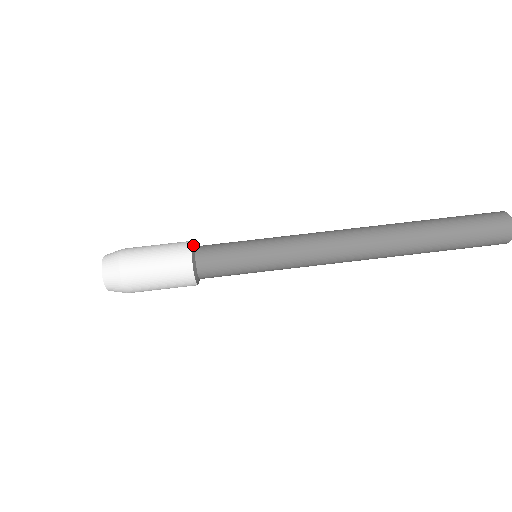
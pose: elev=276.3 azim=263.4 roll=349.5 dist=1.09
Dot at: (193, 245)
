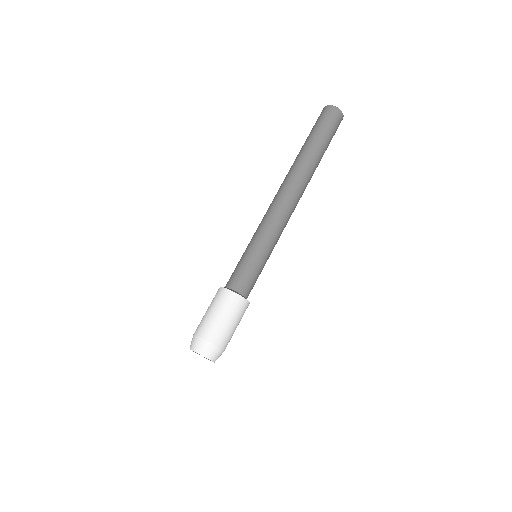
Dot at: (234, 292)
